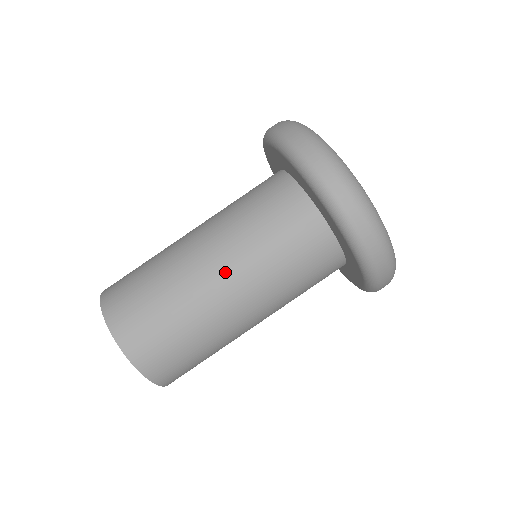
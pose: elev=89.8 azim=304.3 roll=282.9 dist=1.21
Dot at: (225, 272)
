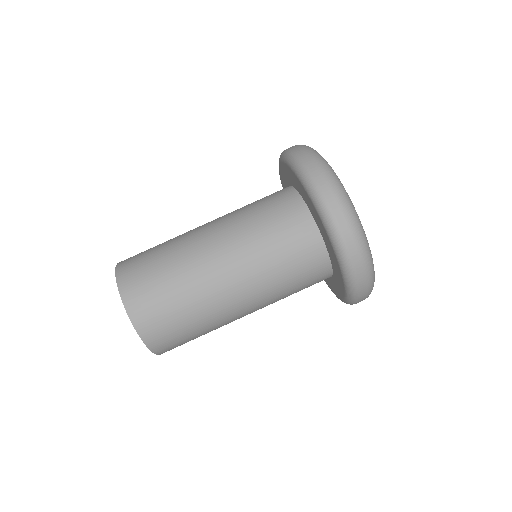
Dot at: (212, 224)
